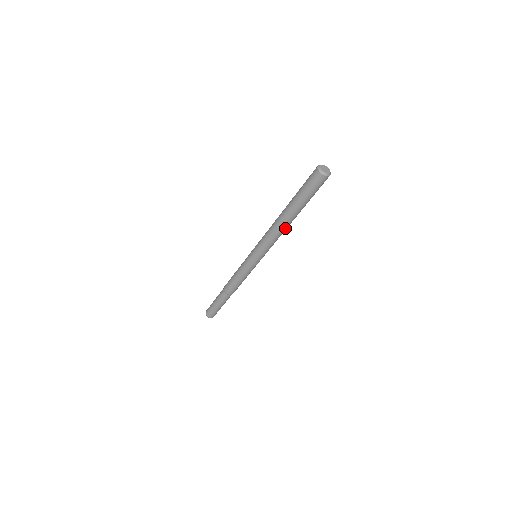
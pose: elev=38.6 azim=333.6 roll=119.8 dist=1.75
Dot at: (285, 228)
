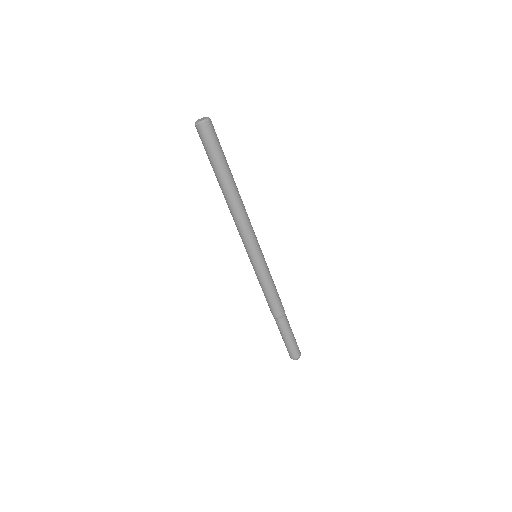
Dot at: (241, 202)
